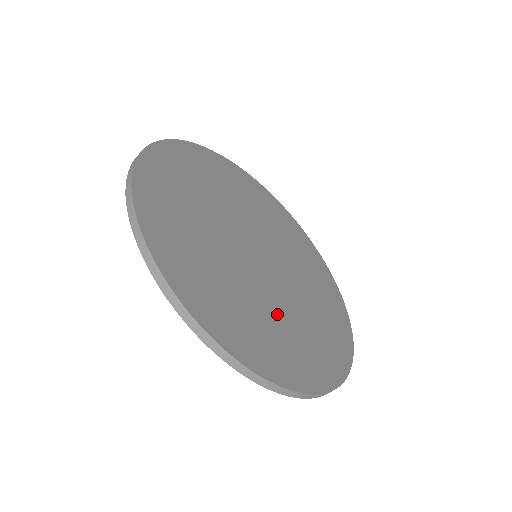
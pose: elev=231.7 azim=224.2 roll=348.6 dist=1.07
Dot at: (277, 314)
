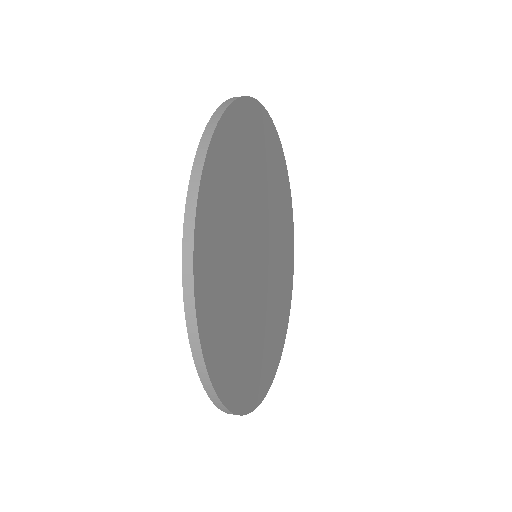
Dot at: (278, 271)
